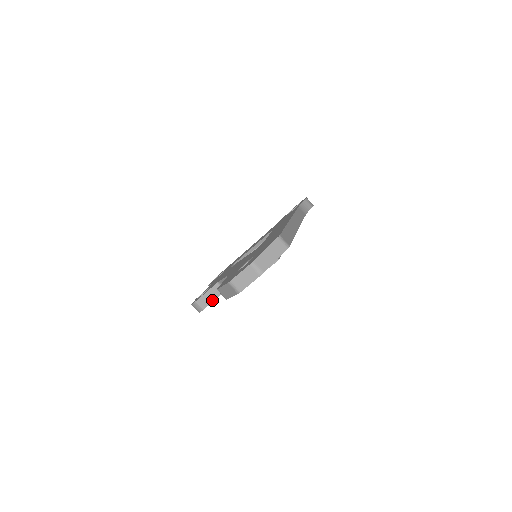
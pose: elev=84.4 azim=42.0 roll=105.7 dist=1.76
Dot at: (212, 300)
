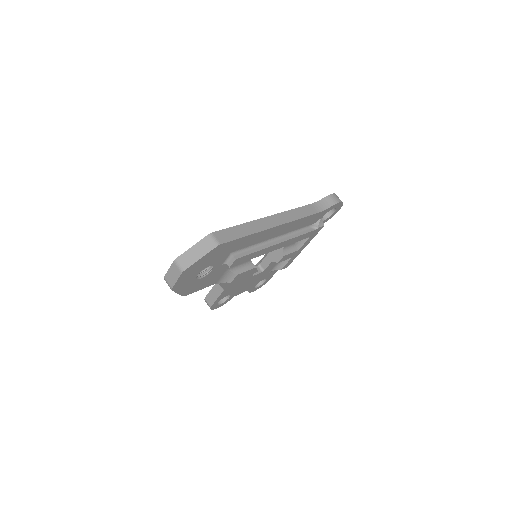
Dot at: (216, 298)
